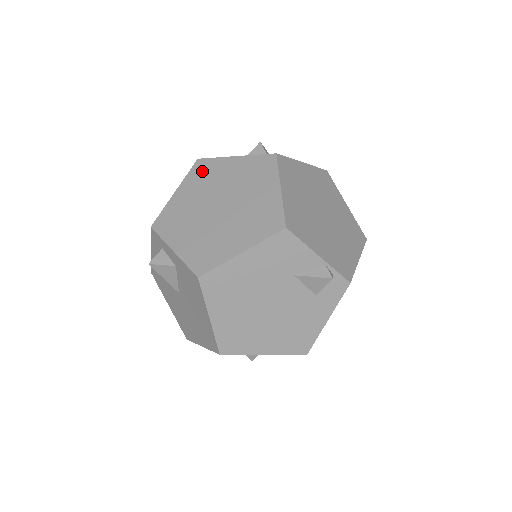
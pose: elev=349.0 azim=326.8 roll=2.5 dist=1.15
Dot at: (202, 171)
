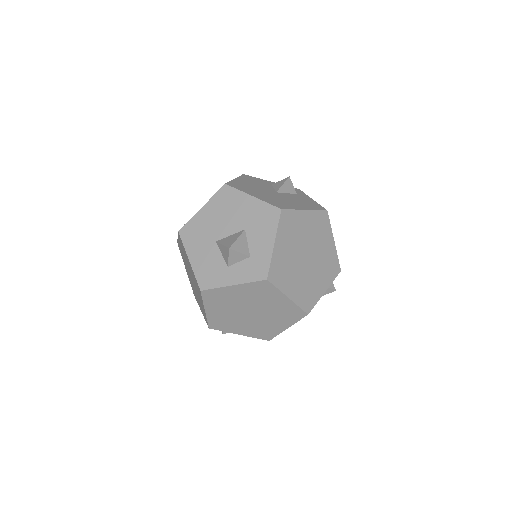
Dot at: (214, 298)
